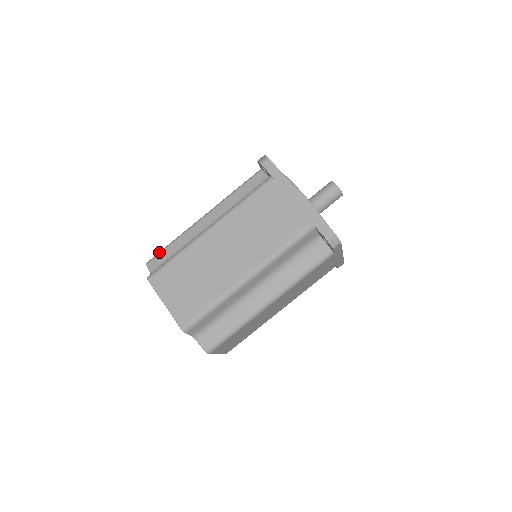
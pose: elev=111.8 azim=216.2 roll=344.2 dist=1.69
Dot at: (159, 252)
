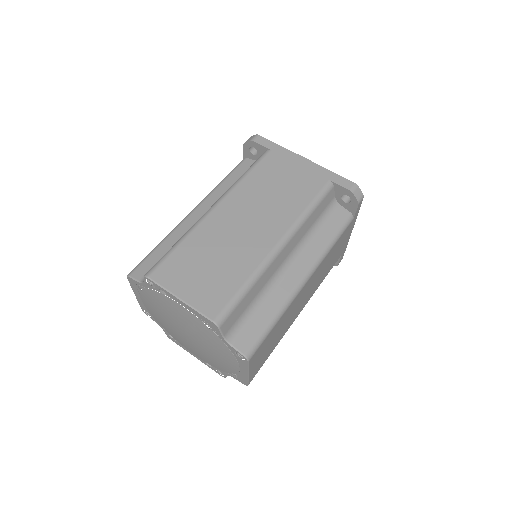
Dot at: occluded
